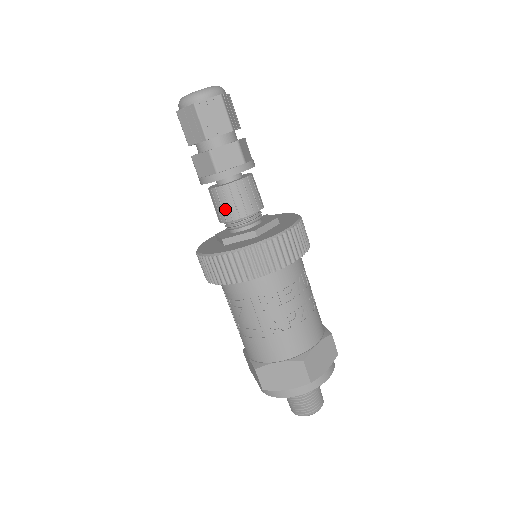
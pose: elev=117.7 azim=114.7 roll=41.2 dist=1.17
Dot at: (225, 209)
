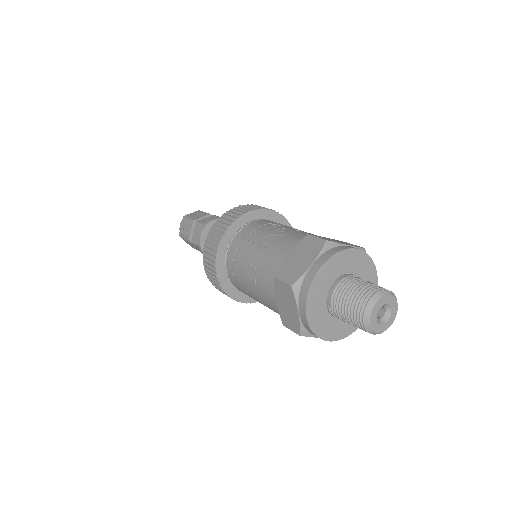
Dot at: occluded
